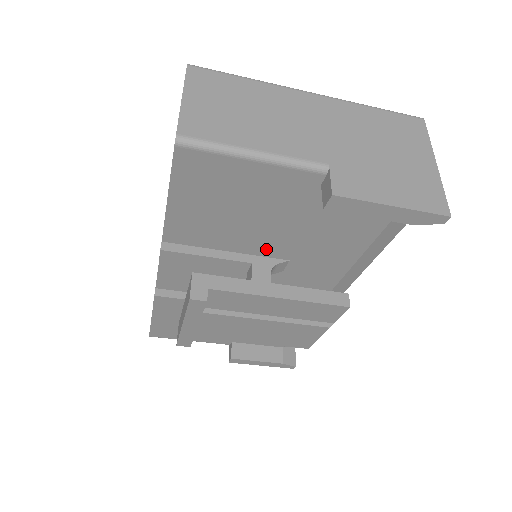
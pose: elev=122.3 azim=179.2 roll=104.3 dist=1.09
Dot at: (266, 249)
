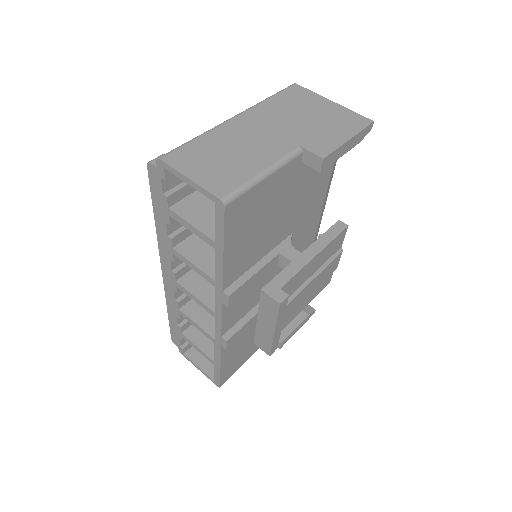
Dot at: (280, 237)
